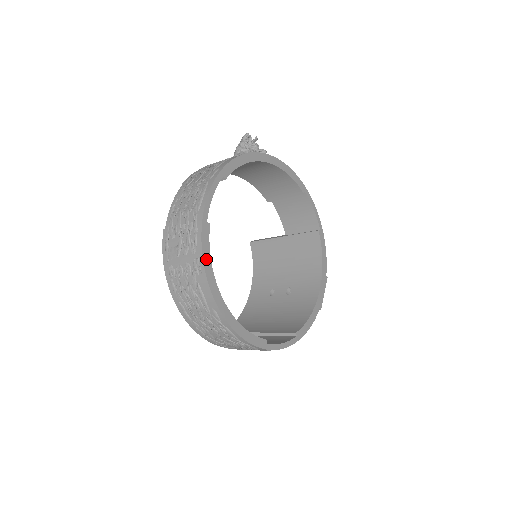
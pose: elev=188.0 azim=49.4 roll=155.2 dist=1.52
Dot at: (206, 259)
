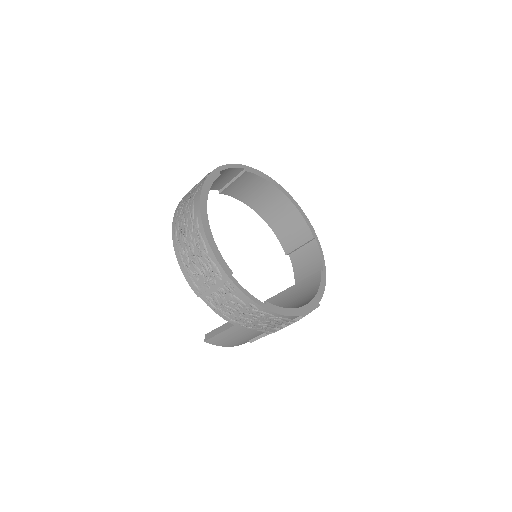
Dot at: (207, 184)
